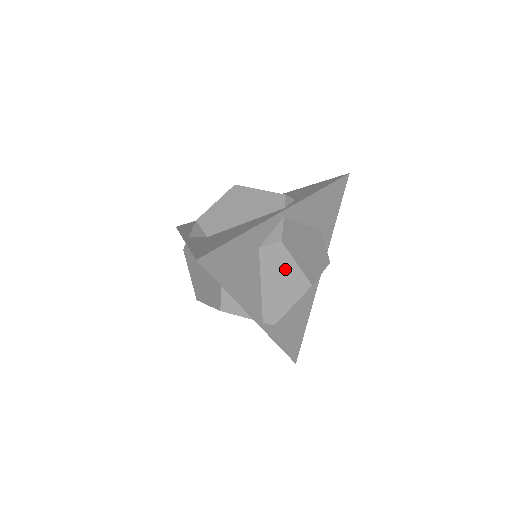
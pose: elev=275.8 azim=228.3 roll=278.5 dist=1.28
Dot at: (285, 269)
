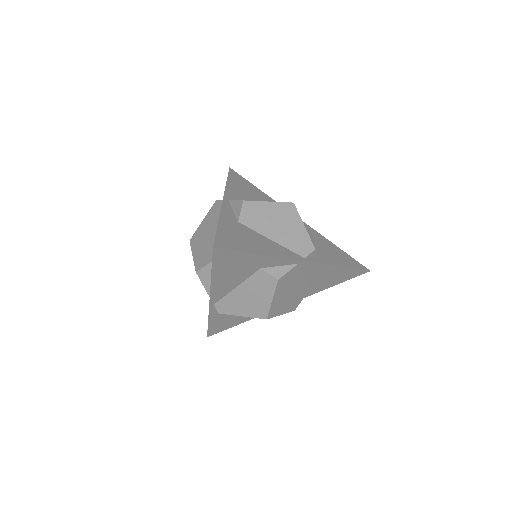
Dot at: (262, 295)
